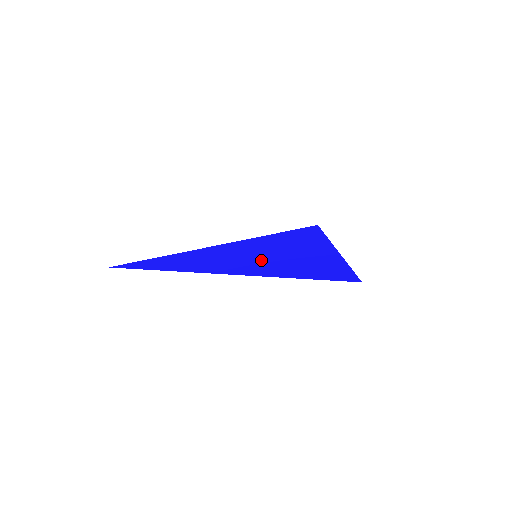
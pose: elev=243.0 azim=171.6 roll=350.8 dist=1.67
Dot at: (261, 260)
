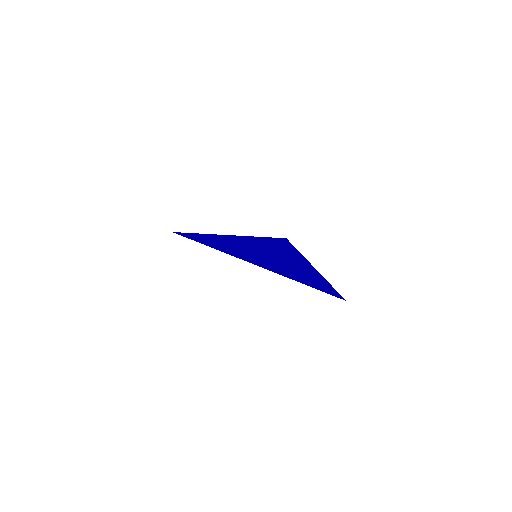
Dot at: (253, 251)
